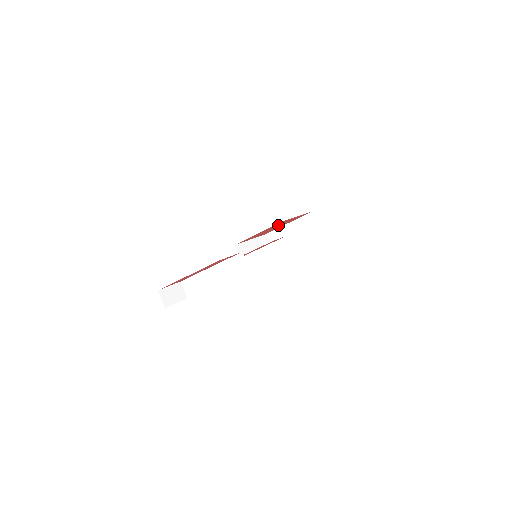
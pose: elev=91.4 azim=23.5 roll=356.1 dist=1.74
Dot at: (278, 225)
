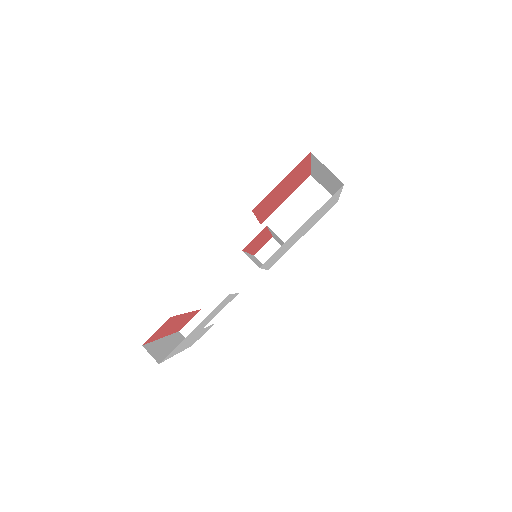
Dot at: (280, 191)
